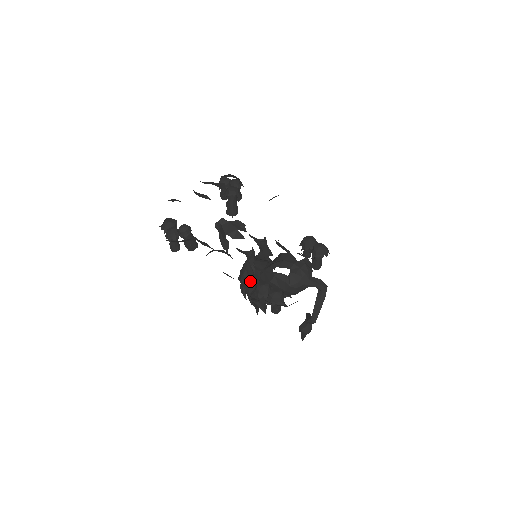
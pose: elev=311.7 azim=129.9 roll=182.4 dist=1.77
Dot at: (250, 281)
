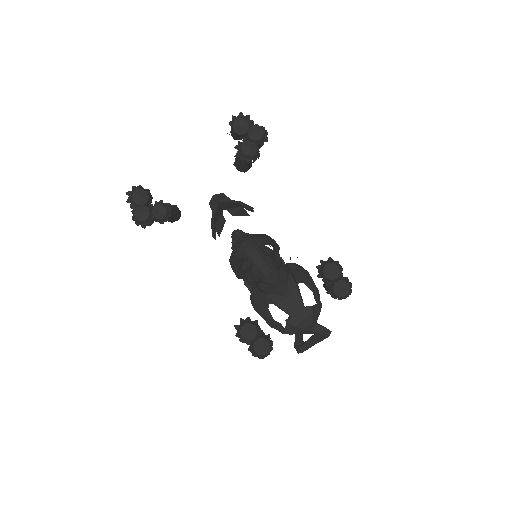
Dot at: (241, 275)
